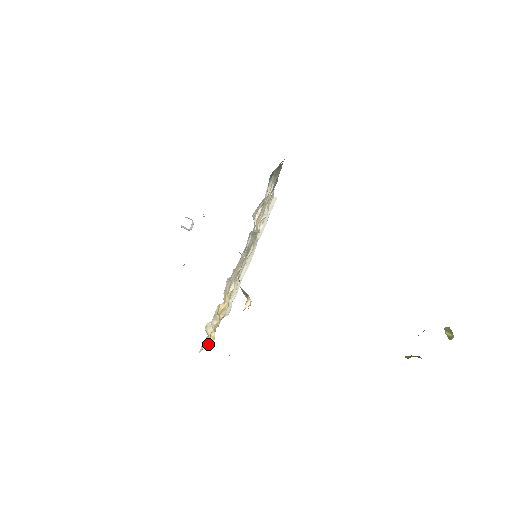
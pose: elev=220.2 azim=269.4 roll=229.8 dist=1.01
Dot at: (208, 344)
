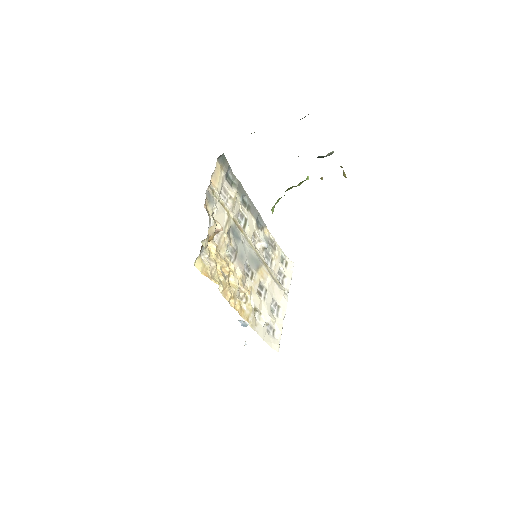
Dot at: (210, 278)
